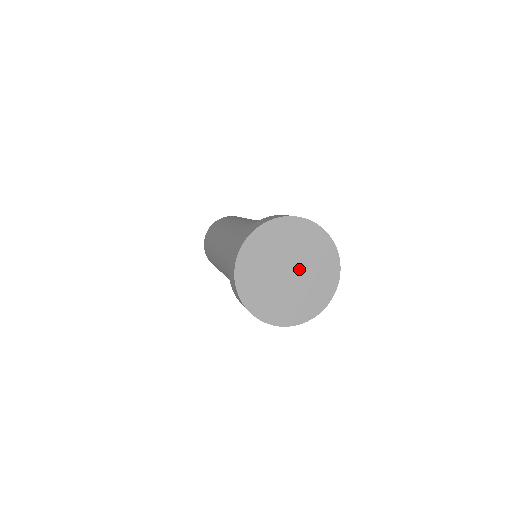
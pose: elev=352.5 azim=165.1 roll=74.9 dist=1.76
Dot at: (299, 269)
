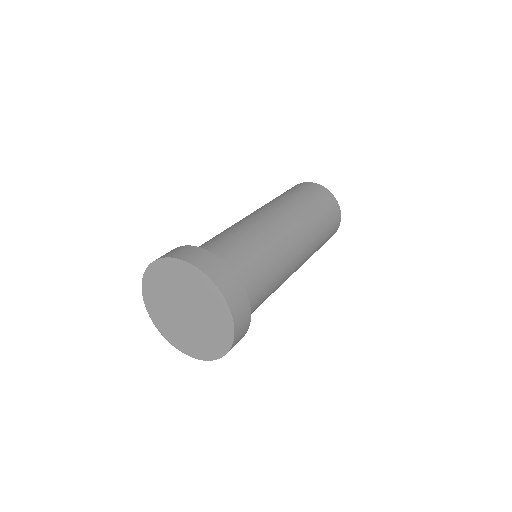
Dot at: (193, 320)
